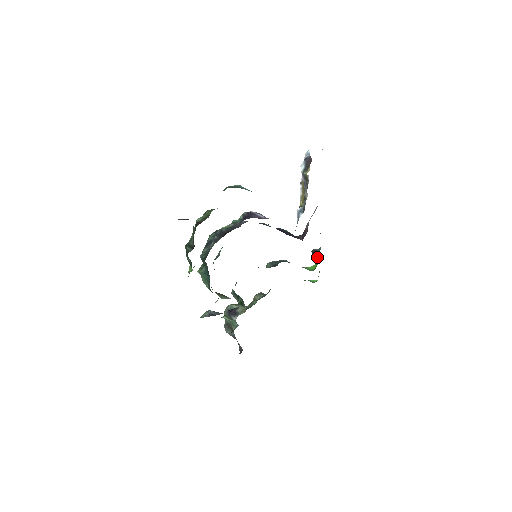
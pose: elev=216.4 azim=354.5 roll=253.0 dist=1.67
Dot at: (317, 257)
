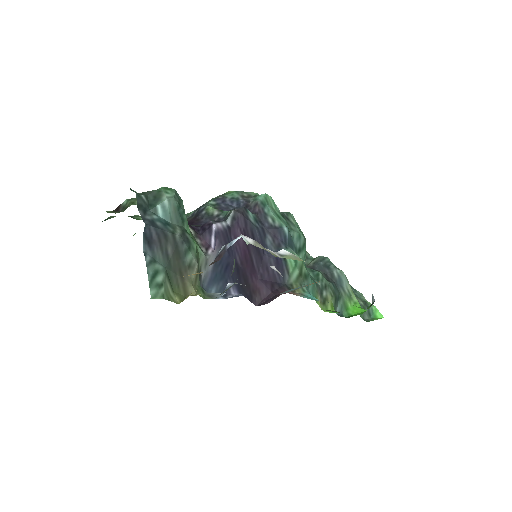
Dot at: occluded
